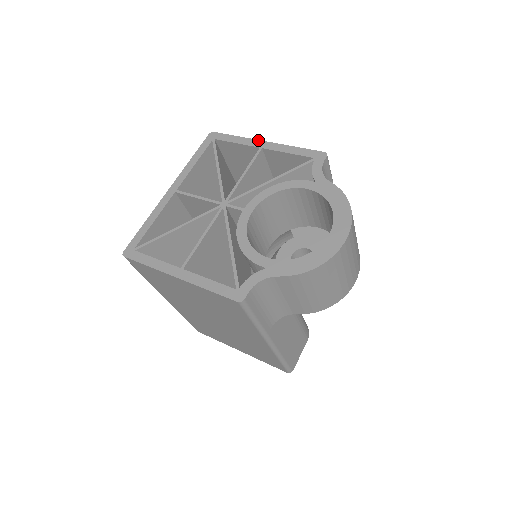
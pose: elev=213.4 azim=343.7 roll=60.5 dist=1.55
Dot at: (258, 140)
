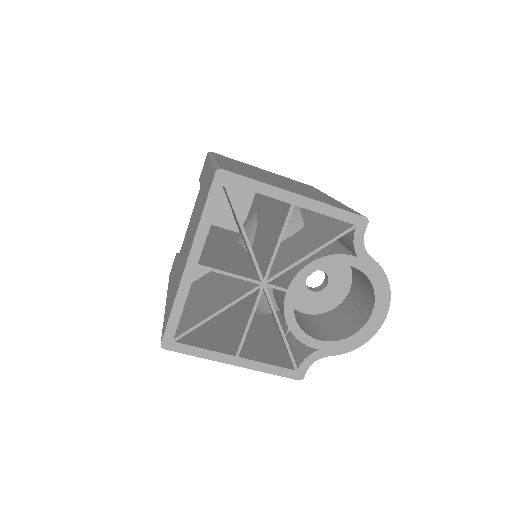
Dot at: (287, 192)
